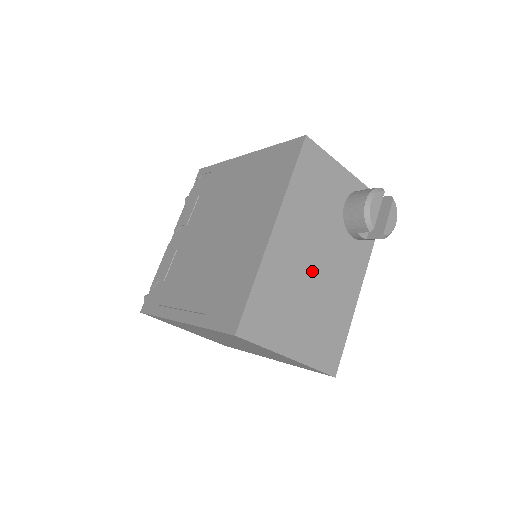
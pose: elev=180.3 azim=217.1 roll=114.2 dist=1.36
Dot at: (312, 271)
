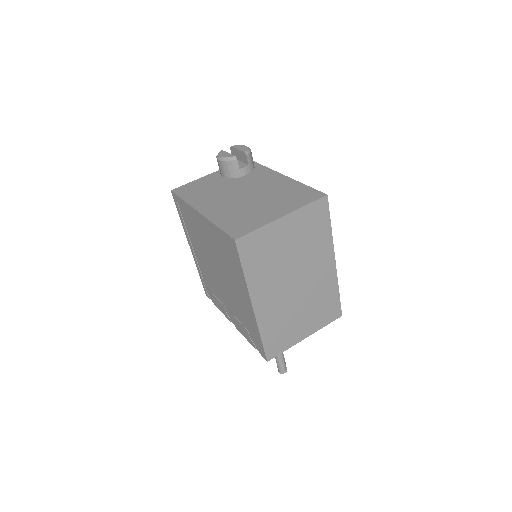
Dot at: (243, 198)
